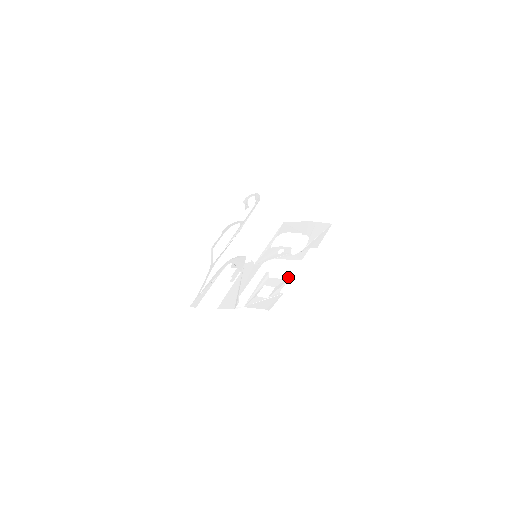
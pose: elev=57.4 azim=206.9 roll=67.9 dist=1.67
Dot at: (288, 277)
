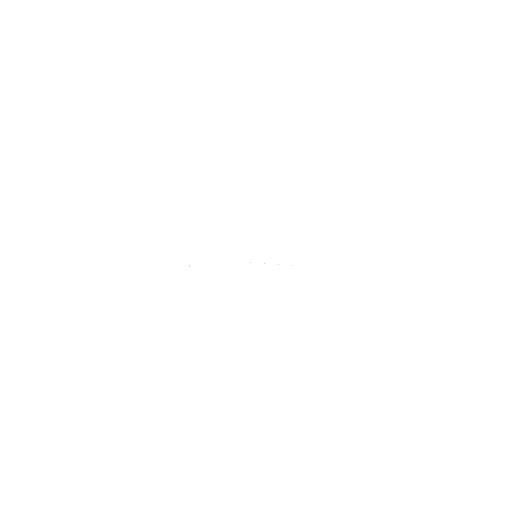
Dot at: occluded
